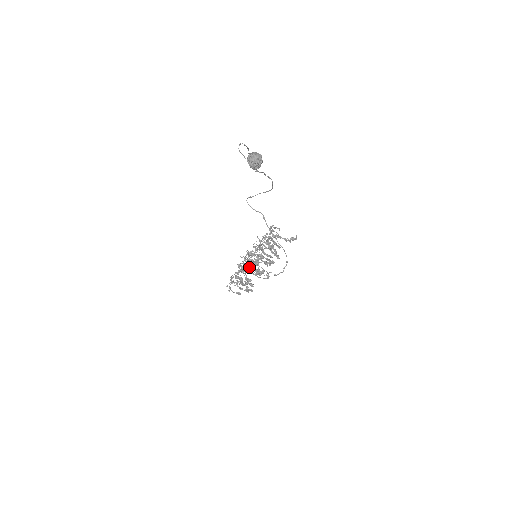
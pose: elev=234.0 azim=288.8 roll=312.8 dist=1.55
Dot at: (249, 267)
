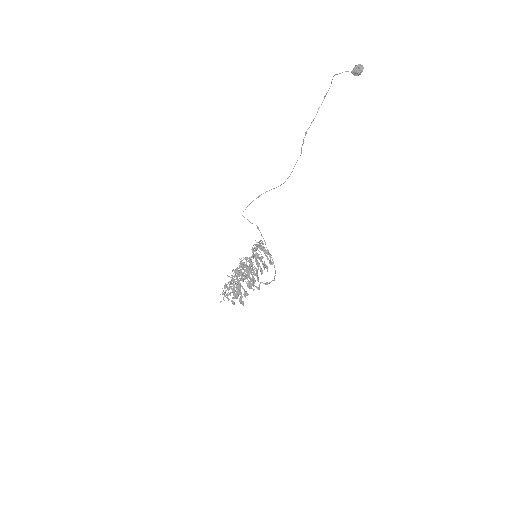
Dot at: (250, 266)
